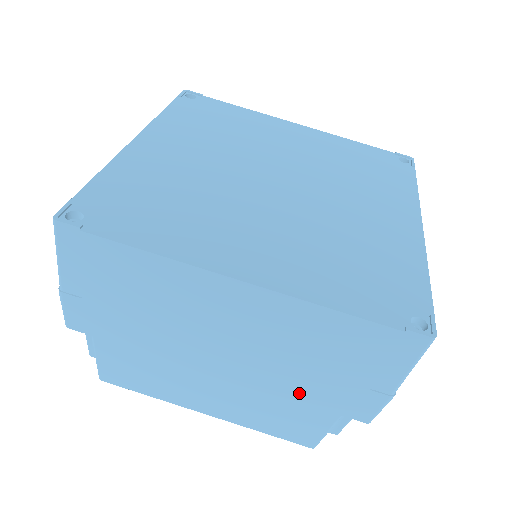
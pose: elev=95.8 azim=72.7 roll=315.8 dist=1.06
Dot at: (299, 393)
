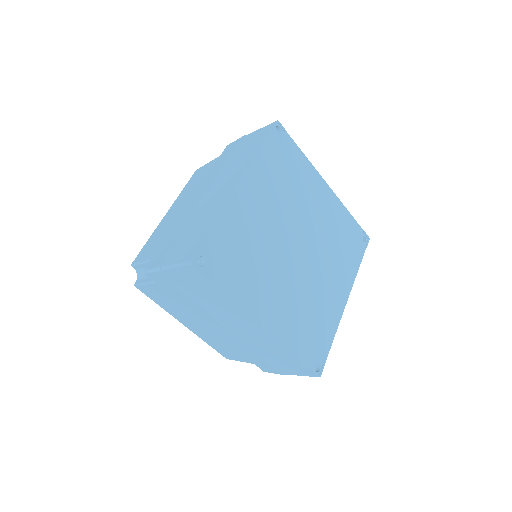
Dot at: (244, 352)
